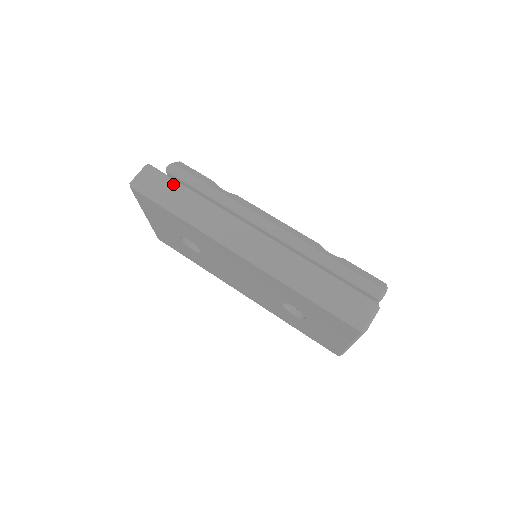
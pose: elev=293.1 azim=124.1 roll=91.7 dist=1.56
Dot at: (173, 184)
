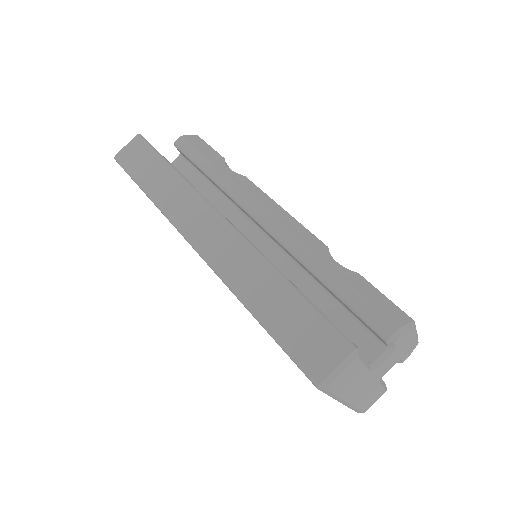
Dot at: (153, 157)
